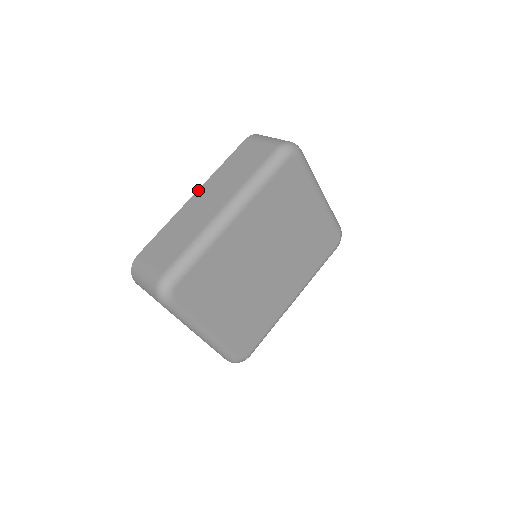
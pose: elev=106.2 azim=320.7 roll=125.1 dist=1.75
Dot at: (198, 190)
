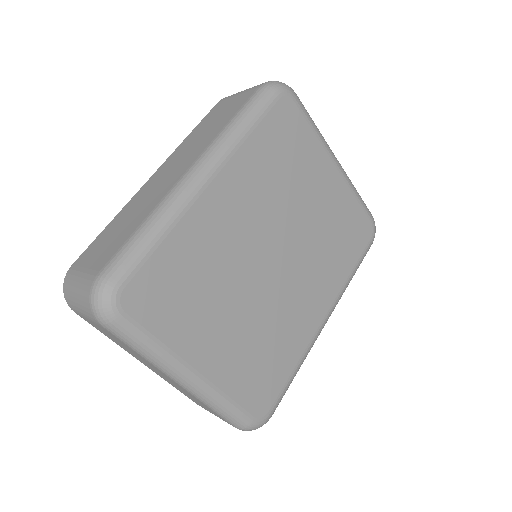
Dot at: (158, 169)
